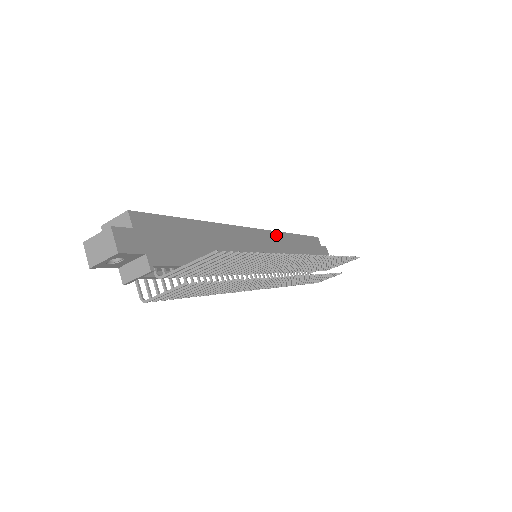
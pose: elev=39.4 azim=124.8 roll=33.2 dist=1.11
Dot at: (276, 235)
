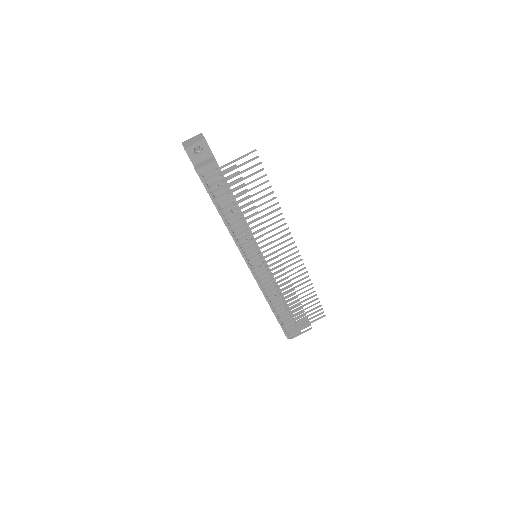
Dot at: occluded
